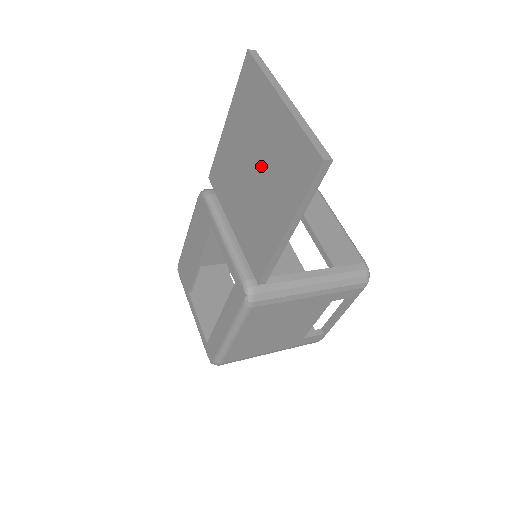
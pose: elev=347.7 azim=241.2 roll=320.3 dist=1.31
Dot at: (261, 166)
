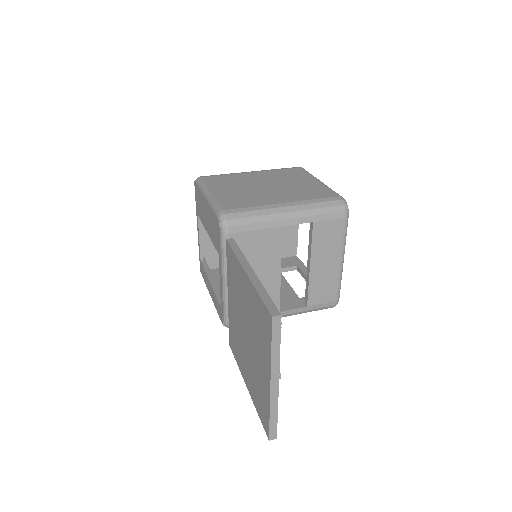
Dot at: (250, 349)
